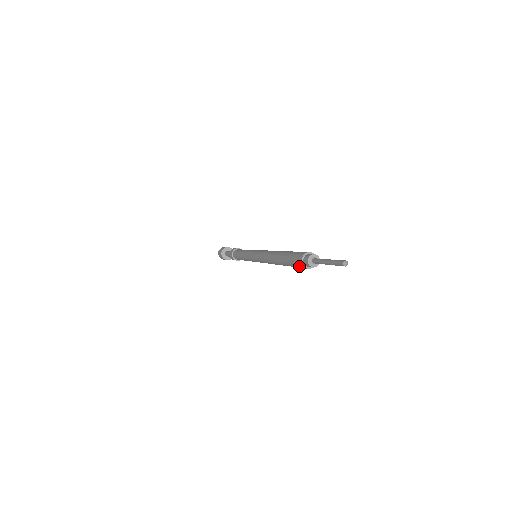
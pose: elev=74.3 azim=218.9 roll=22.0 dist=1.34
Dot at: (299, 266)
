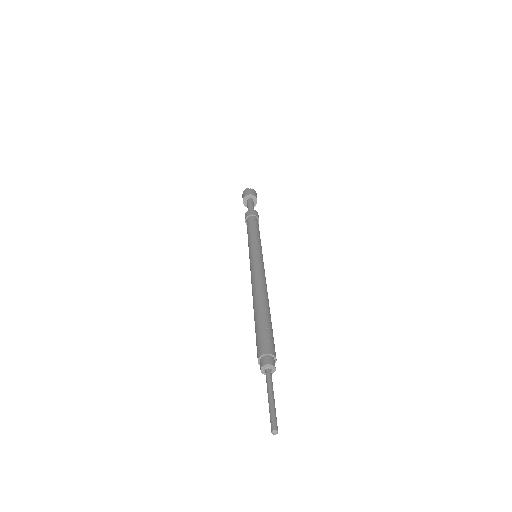
Dot at: occluded
